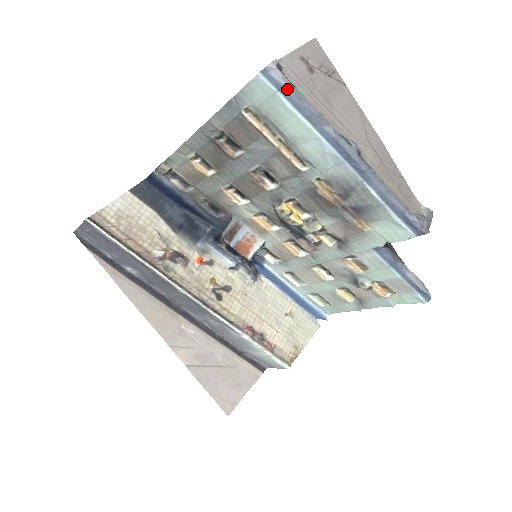
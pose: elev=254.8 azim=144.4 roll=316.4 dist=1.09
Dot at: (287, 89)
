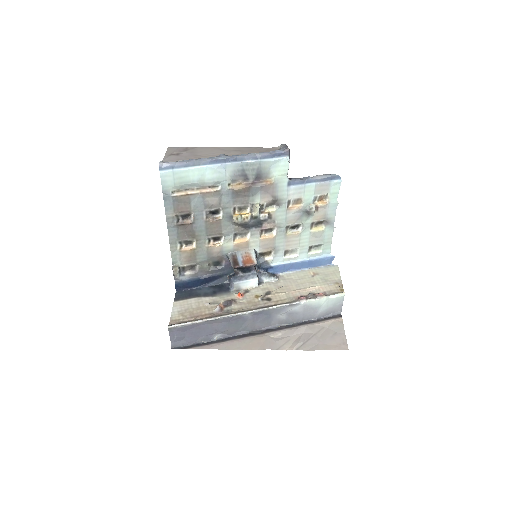
Dot at: (175, 165)
